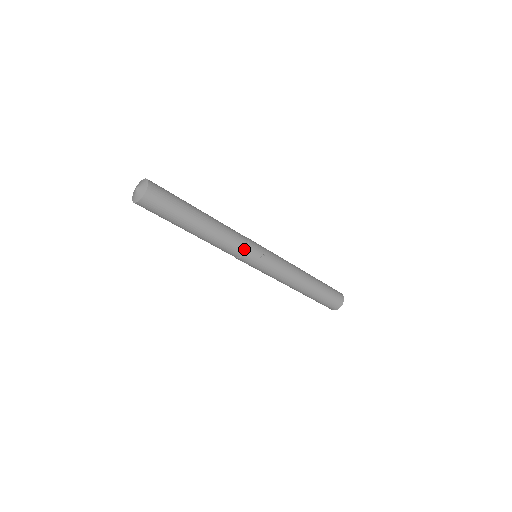
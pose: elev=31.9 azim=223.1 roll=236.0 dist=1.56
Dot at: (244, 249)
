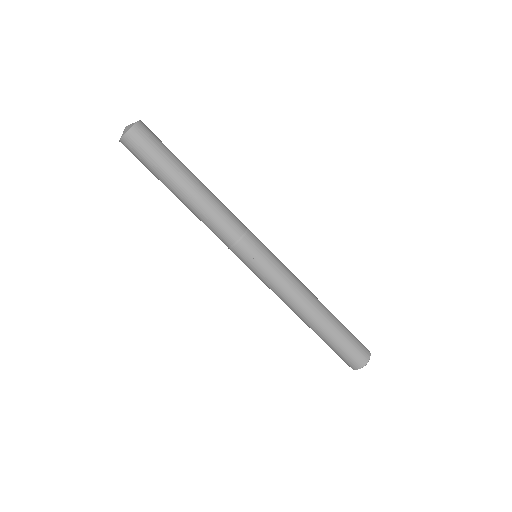
Dot at: (234, 240)
